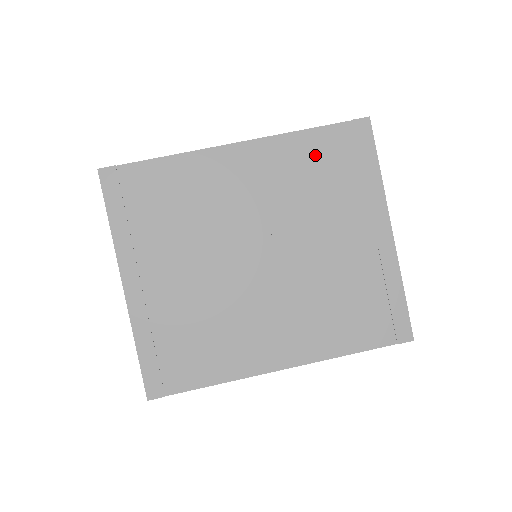
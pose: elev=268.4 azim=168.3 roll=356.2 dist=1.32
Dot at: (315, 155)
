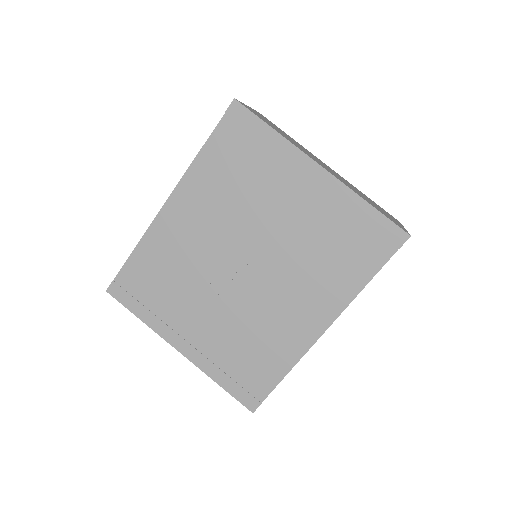
Dot at: (221, 163)
